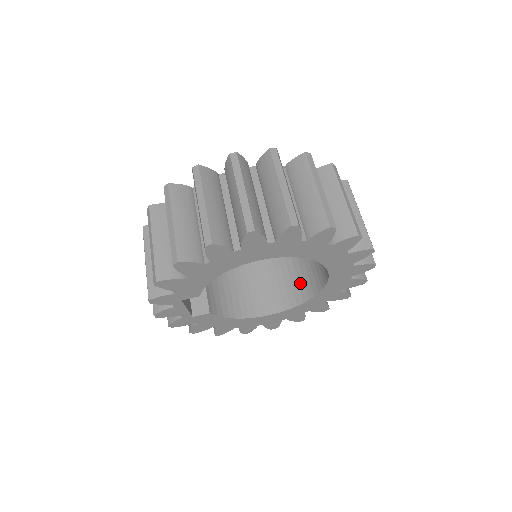
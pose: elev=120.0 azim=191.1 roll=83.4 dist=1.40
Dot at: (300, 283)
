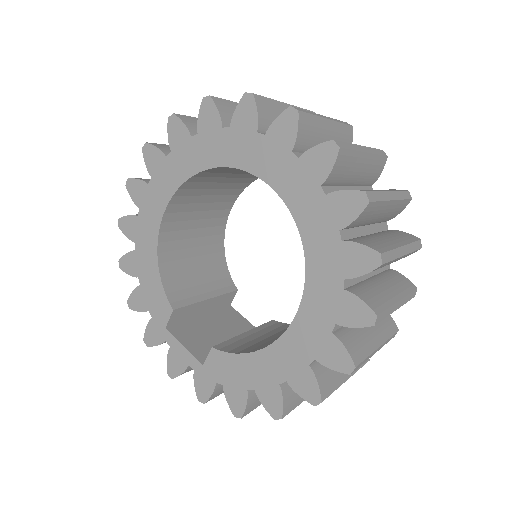
Dot at: occluded
